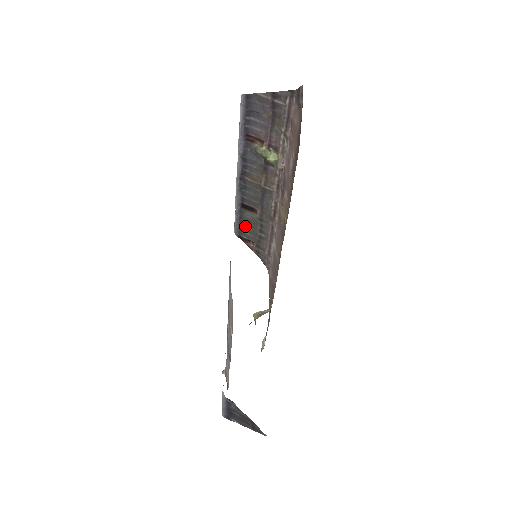
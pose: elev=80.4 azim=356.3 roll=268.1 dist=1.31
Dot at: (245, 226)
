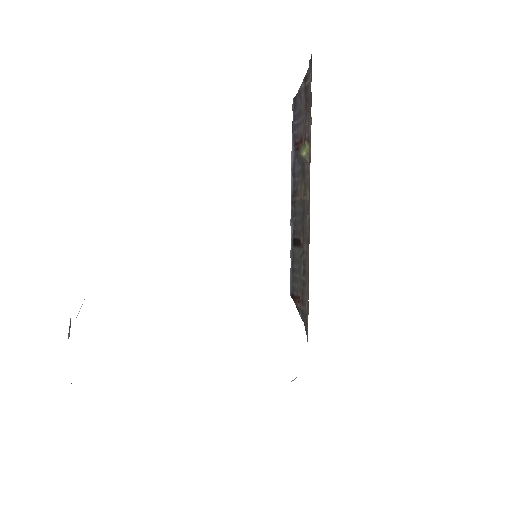
Dot at: (295, 274)
